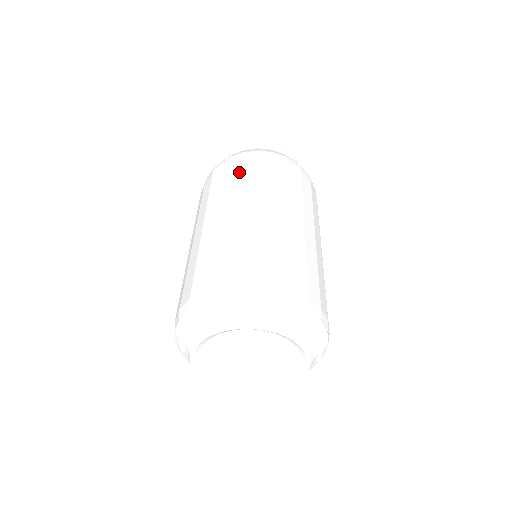
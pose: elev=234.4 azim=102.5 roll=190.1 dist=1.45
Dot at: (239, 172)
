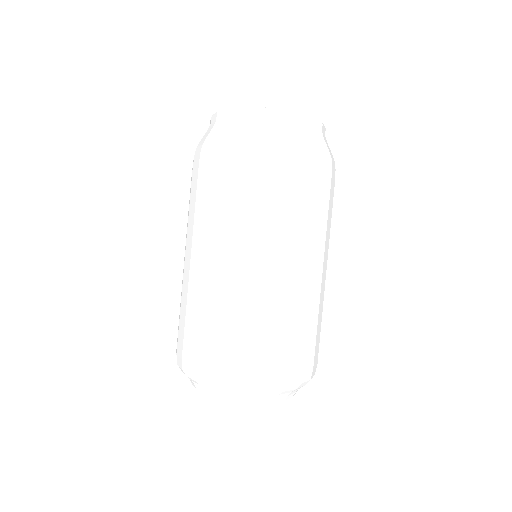
Dot at: (246, 190)
